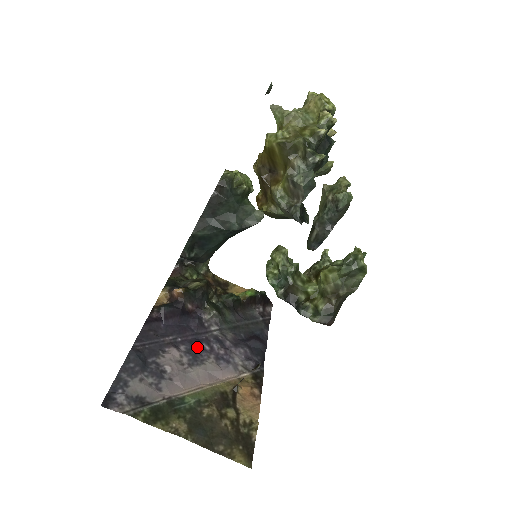
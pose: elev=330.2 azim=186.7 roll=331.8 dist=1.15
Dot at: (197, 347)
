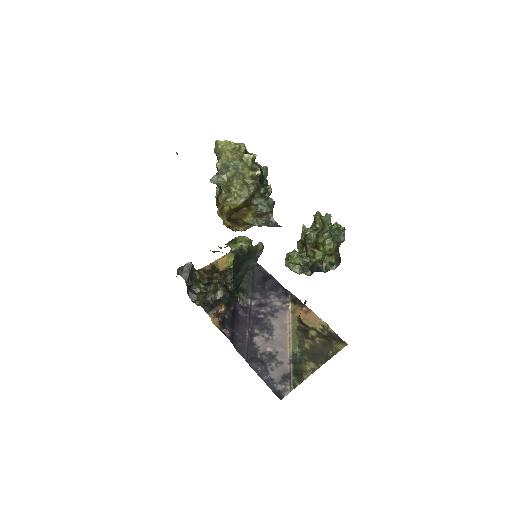
Dot at: (259, 322)
